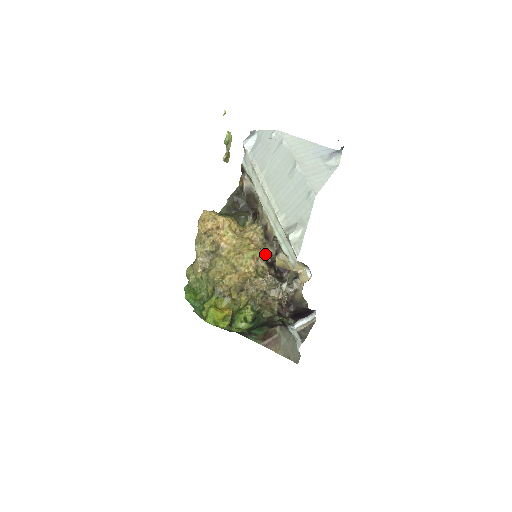
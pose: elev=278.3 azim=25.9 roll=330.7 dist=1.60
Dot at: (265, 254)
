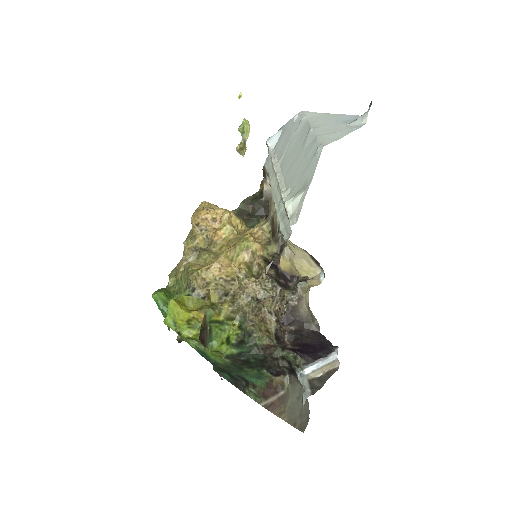
Dot at: (266, 251)
